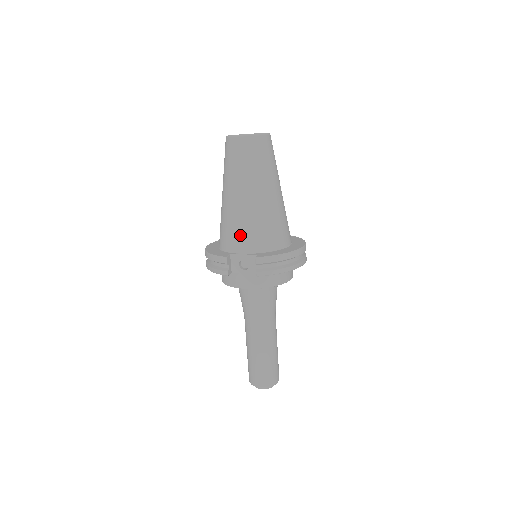
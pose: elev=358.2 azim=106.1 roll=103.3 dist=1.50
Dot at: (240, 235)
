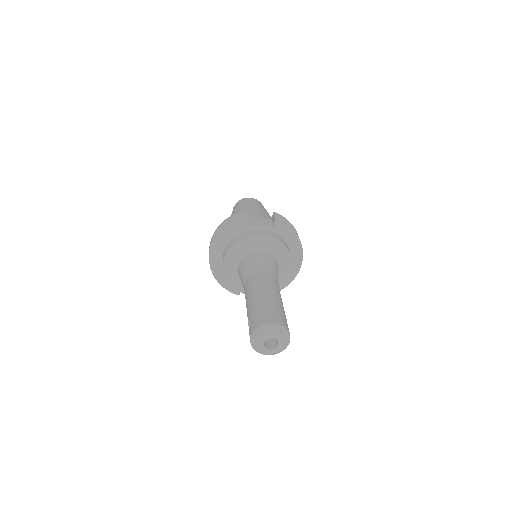
Dot at: (254, 216)
